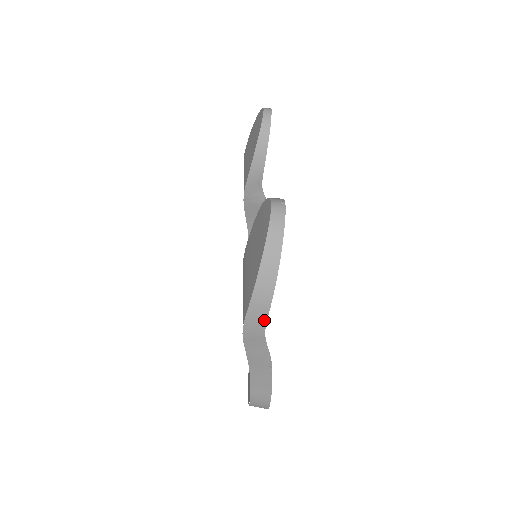
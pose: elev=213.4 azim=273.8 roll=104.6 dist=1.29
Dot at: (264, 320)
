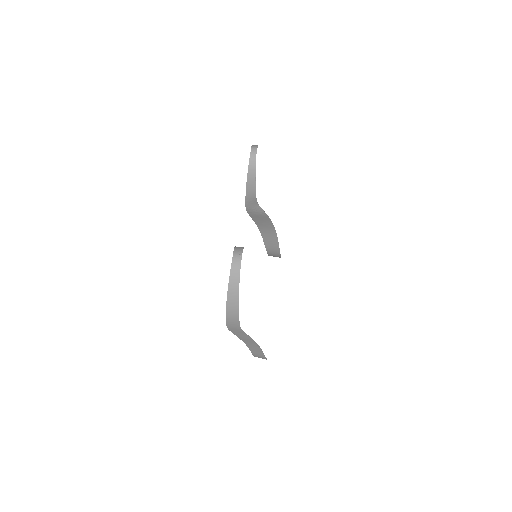
Dot at: (238, 324)
